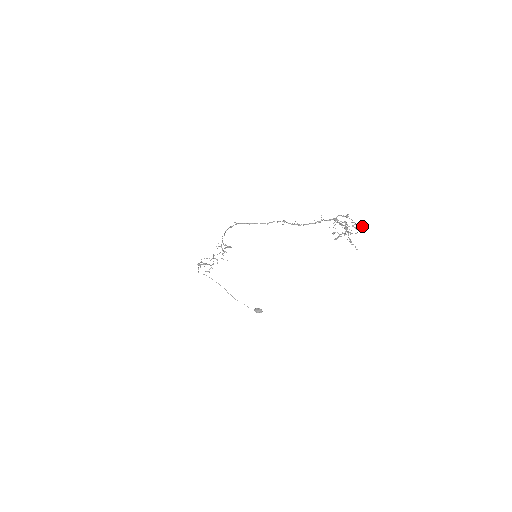
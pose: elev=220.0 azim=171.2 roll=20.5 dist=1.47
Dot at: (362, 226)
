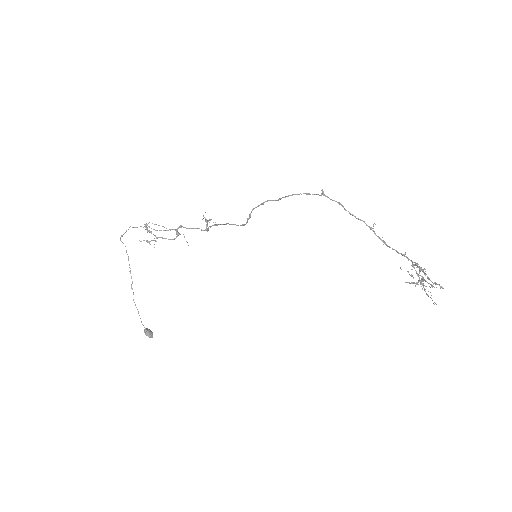
Dot at: occluded
